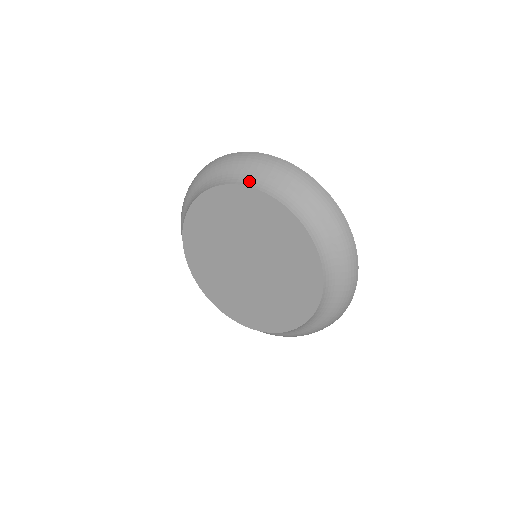
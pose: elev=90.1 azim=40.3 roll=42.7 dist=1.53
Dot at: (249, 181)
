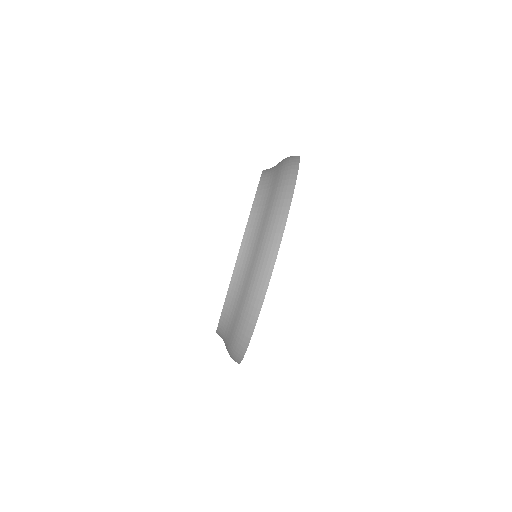
Dot at: (268, 170)
